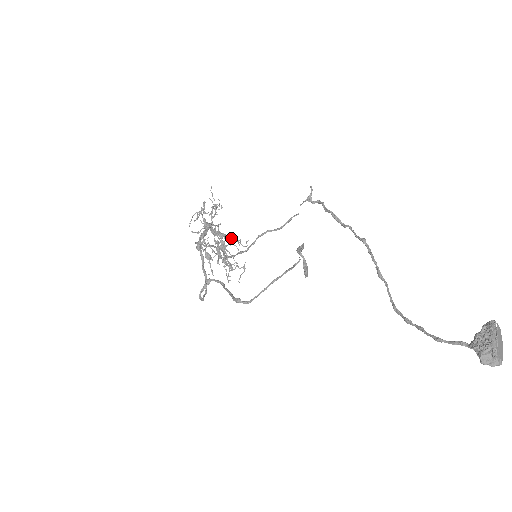
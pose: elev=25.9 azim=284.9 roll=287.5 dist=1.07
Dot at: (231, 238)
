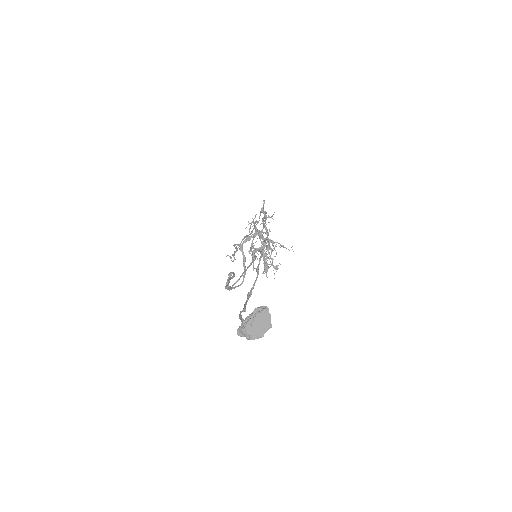
Dot at: (272, 243)
